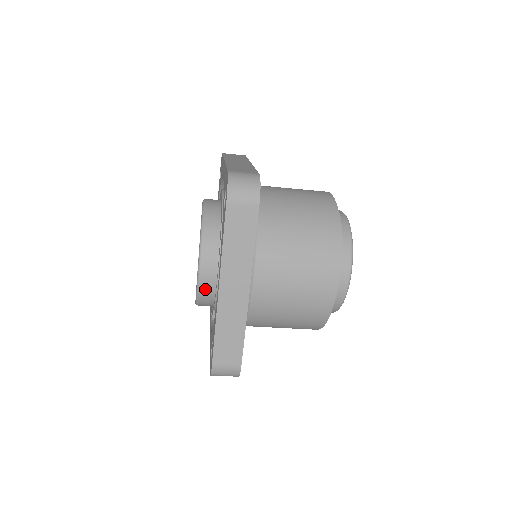
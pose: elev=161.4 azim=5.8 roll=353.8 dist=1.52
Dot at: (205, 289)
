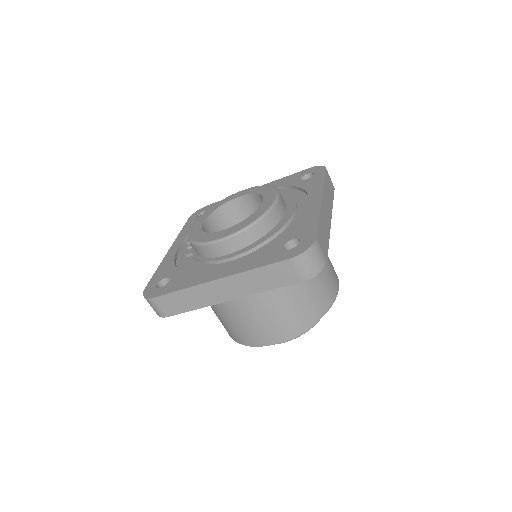
Dot at: (207, 250)
